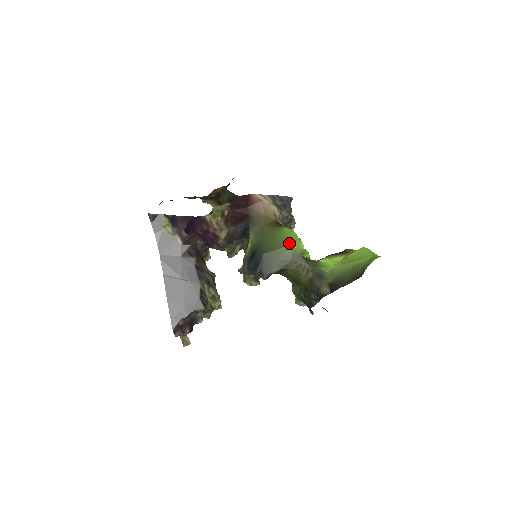
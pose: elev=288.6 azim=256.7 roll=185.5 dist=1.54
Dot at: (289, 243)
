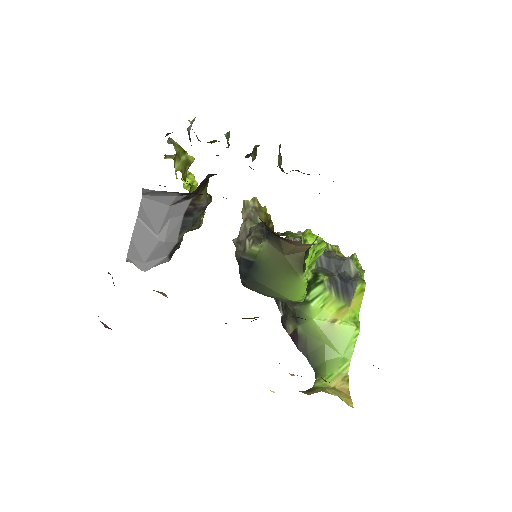
Dot at: (289, 297)
